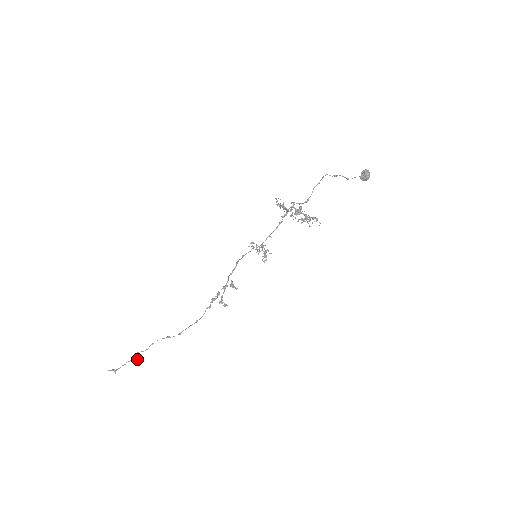
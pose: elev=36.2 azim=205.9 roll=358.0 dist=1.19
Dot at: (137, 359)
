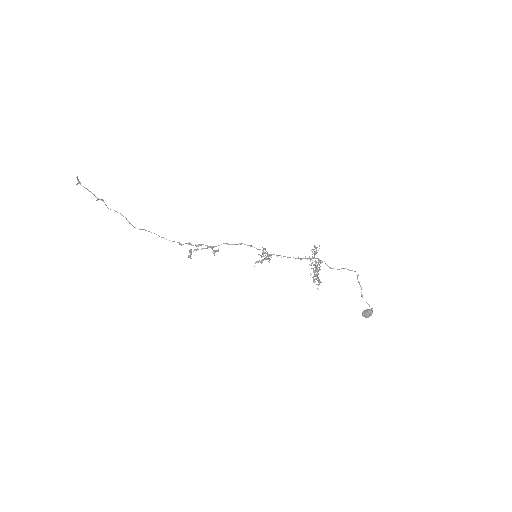
Dot at: occluded
